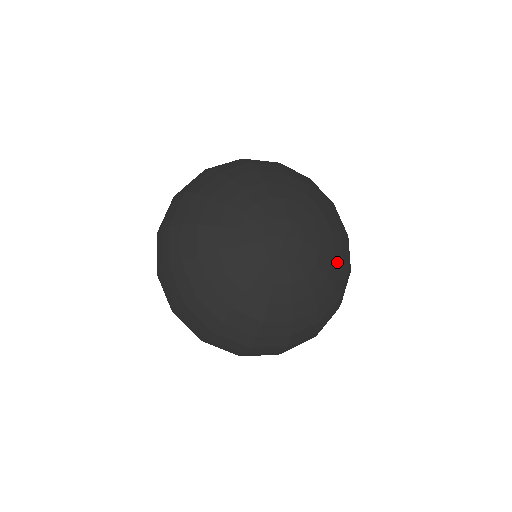
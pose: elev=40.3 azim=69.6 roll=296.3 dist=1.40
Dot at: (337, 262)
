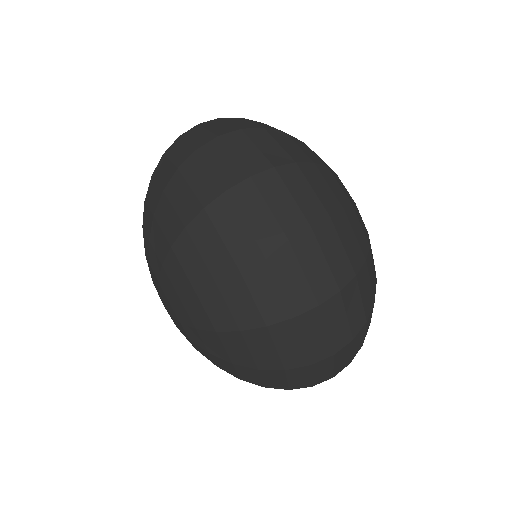
Dot at: occluded
